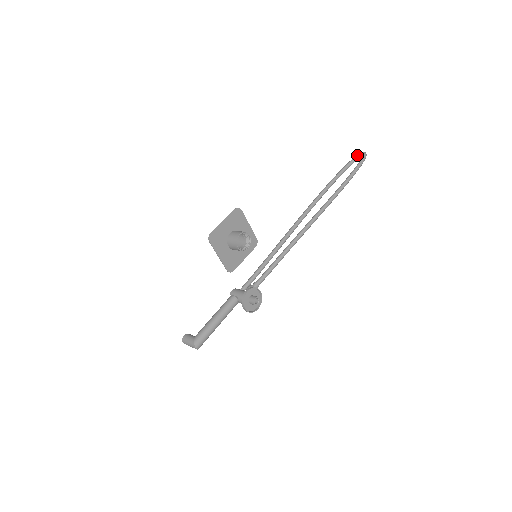
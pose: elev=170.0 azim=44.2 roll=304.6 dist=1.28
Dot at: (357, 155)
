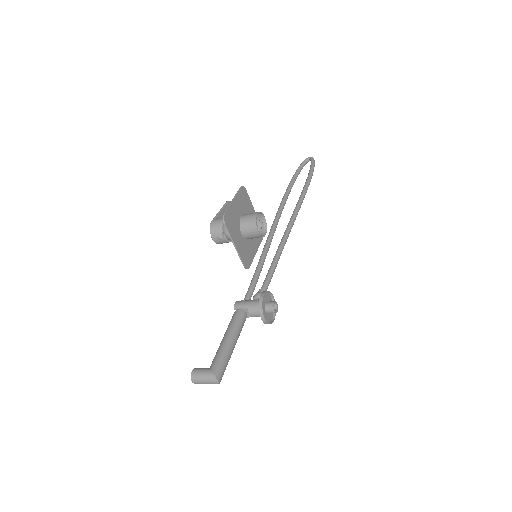
Dot at: (304, 160)
